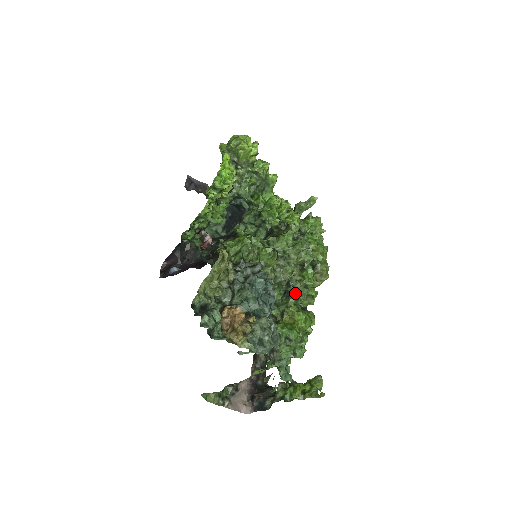
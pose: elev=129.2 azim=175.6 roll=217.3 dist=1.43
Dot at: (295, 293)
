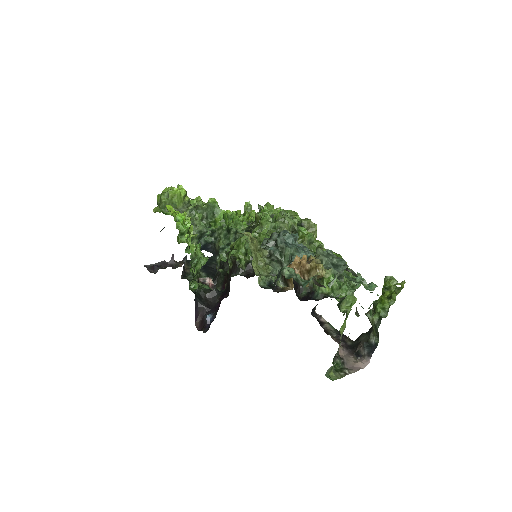
Dot at: occluded
